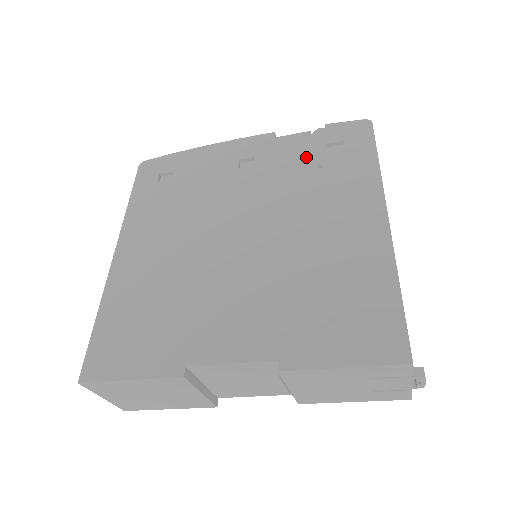
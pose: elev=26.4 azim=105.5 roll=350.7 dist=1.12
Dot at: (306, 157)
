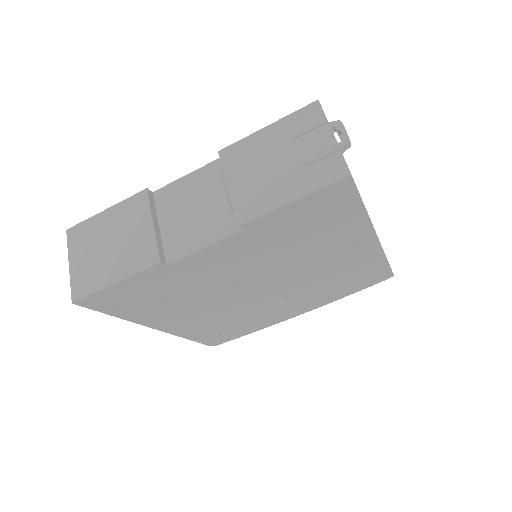
Dot at: occluded
